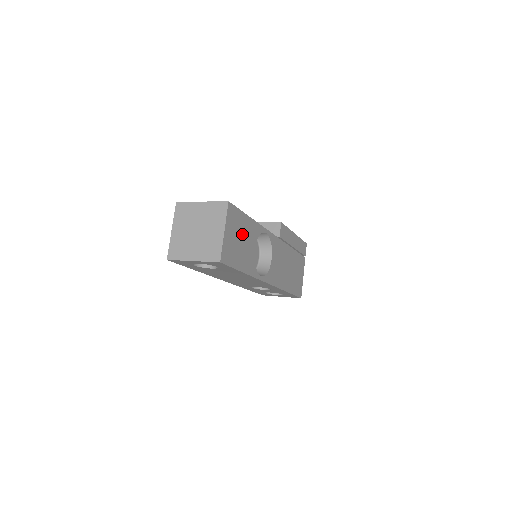
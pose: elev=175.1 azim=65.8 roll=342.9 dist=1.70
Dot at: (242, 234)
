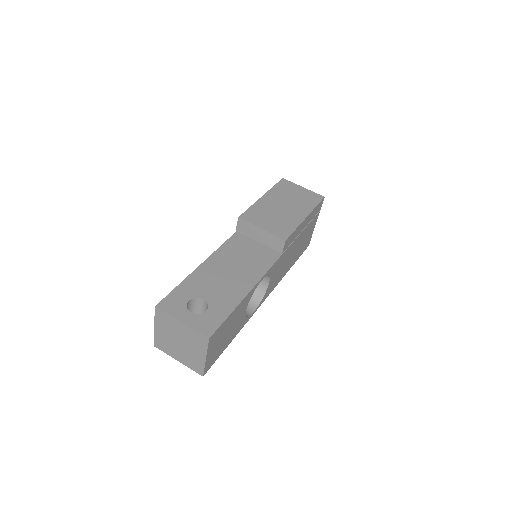
Dot at: (229, 327)
